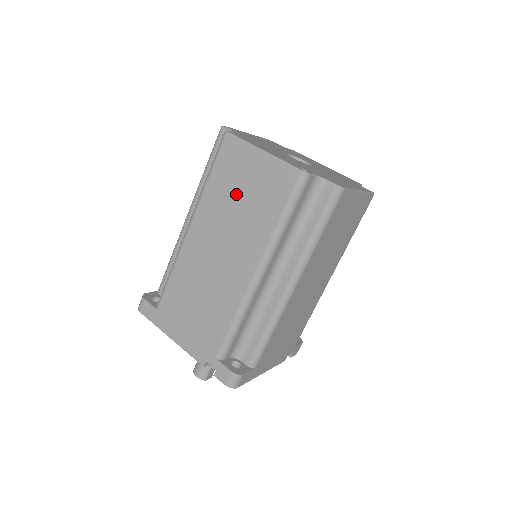
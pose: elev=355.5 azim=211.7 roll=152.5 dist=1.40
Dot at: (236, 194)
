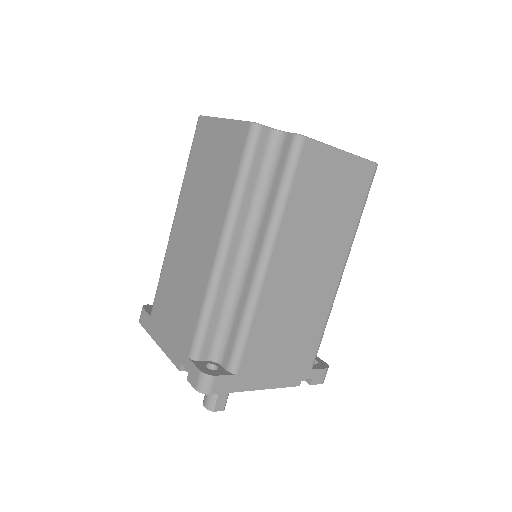
Dot at: (205, 171)
